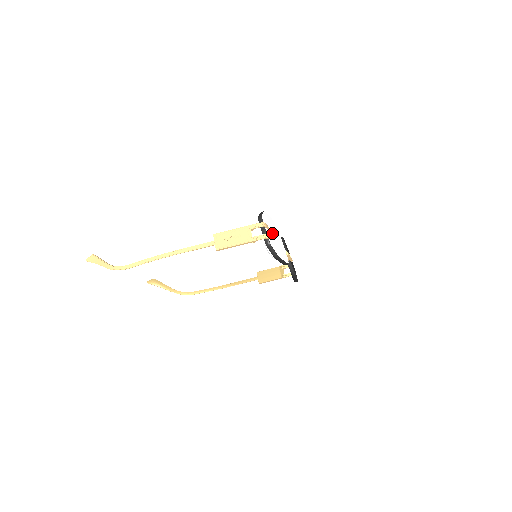
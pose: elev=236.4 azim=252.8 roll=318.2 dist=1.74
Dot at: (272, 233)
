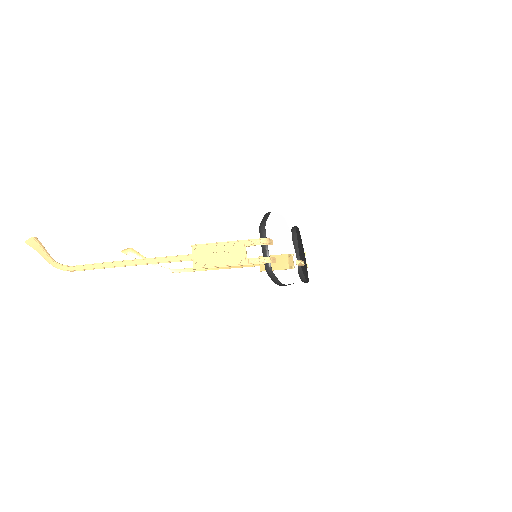
Dot at: (278, 247)
